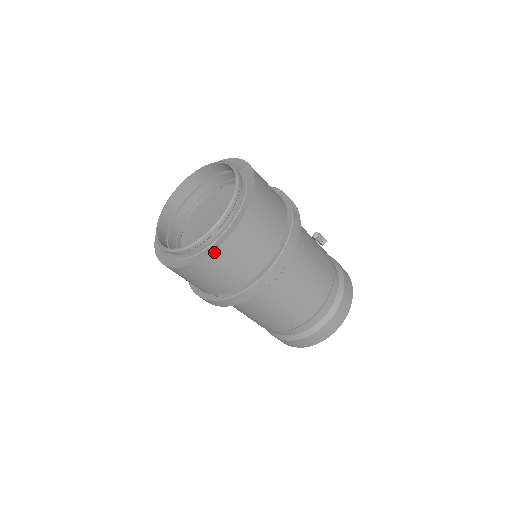
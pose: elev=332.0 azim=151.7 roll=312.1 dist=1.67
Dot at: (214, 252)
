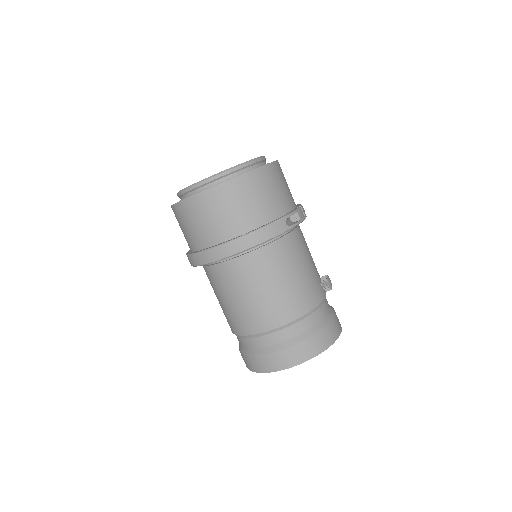
Dot at: (188, 199)
